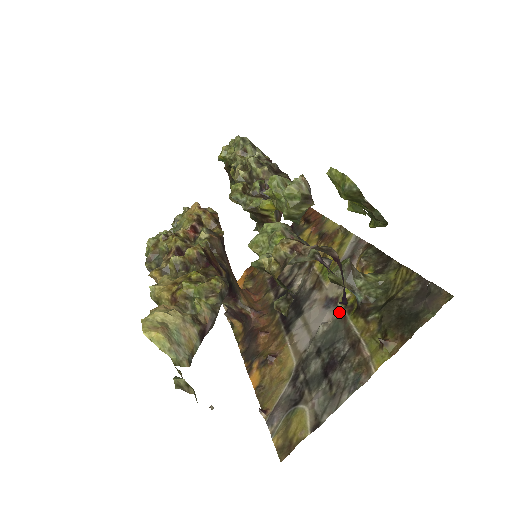
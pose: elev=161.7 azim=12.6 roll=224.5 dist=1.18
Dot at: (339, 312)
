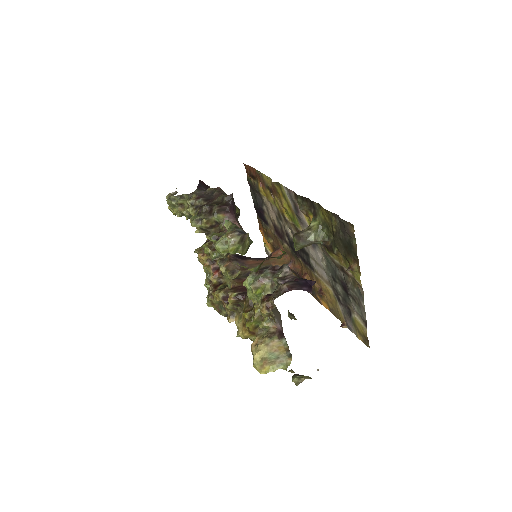
Dot at: (321, 249)
